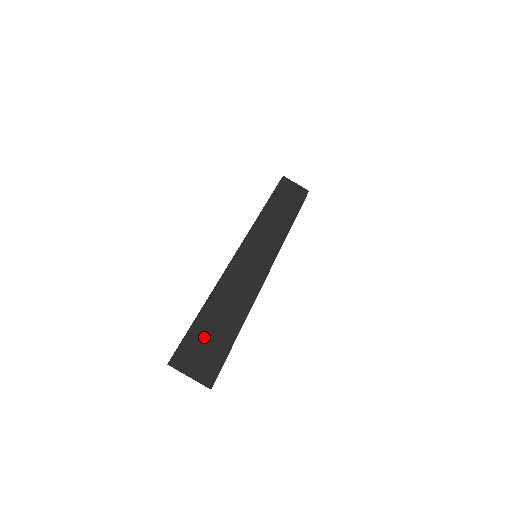
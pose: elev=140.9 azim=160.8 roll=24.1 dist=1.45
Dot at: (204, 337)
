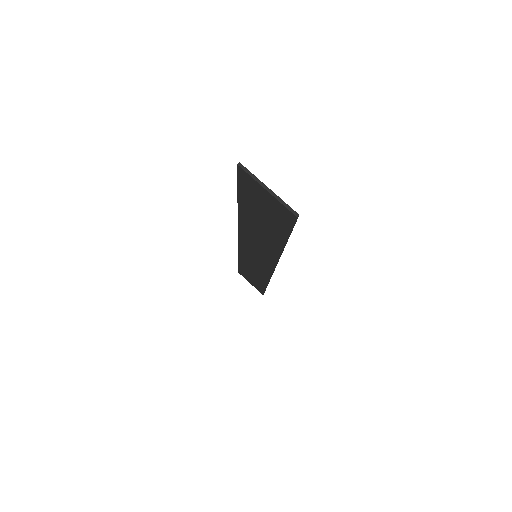
Dot at: (258, 206)
